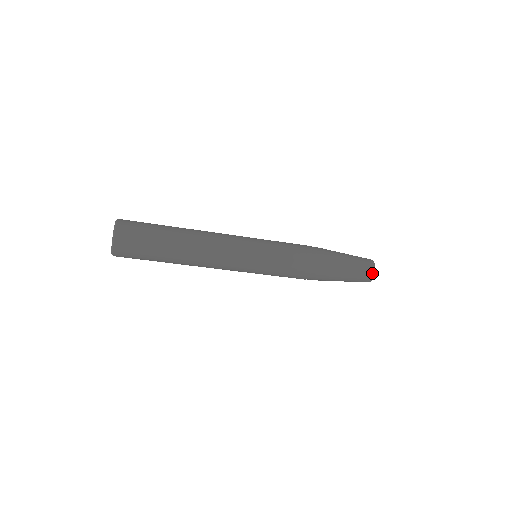
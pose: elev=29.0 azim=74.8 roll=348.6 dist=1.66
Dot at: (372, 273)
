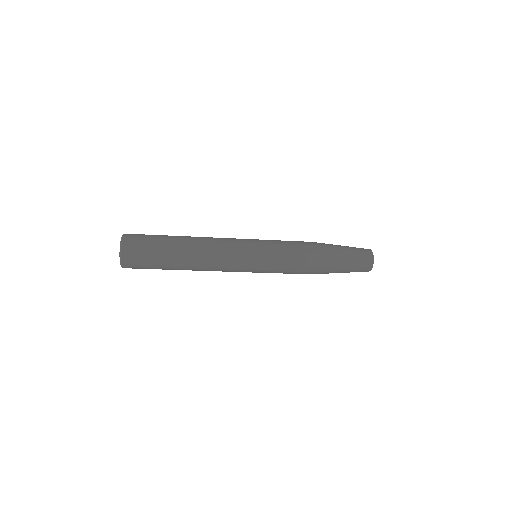
Dot at: (371, 259)
